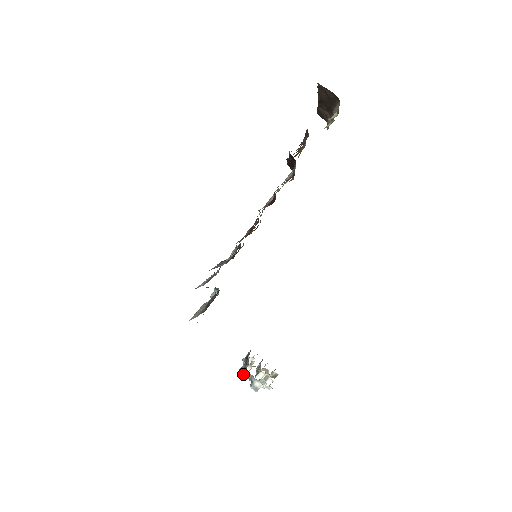
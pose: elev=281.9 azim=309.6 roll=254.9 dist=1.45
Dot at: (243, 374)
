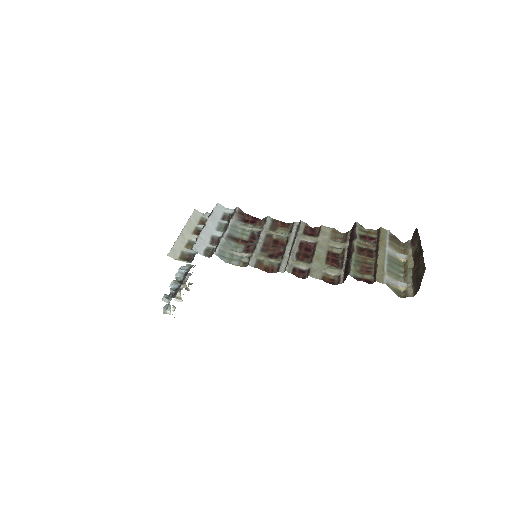
Dot at: (167, 301)
